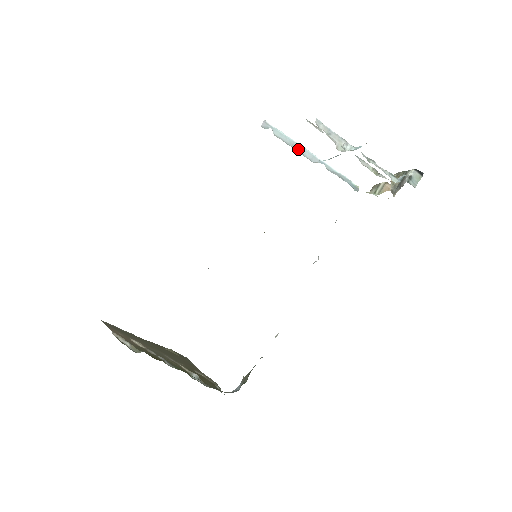
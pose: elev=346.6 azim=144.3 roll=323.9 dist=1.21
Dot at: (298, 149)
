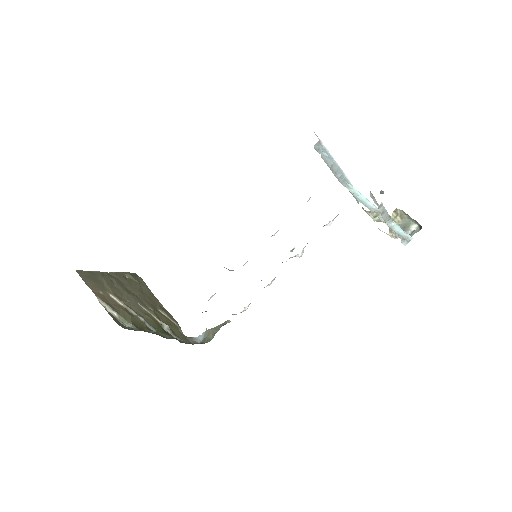
Dot at: (334, 168)
